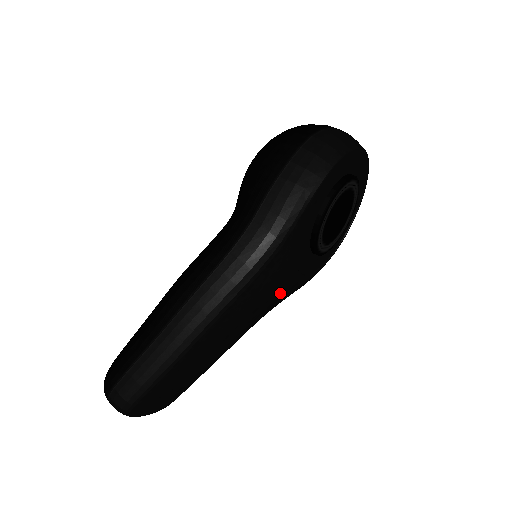
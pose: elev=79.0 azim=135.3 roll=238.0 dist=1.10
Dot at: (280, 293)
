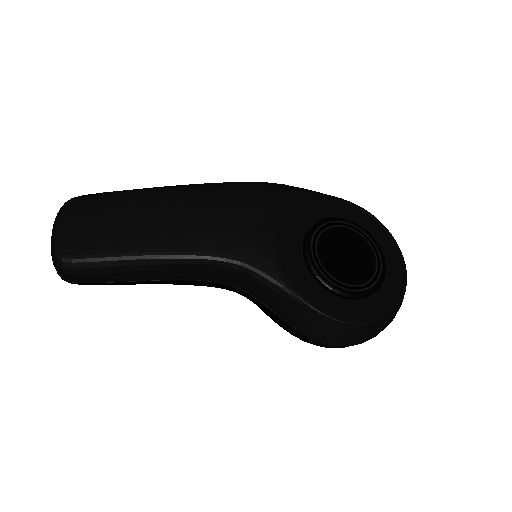
Dot at: (249, 236)
